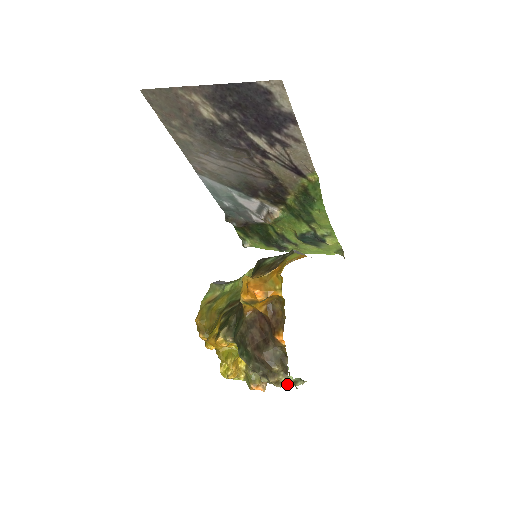
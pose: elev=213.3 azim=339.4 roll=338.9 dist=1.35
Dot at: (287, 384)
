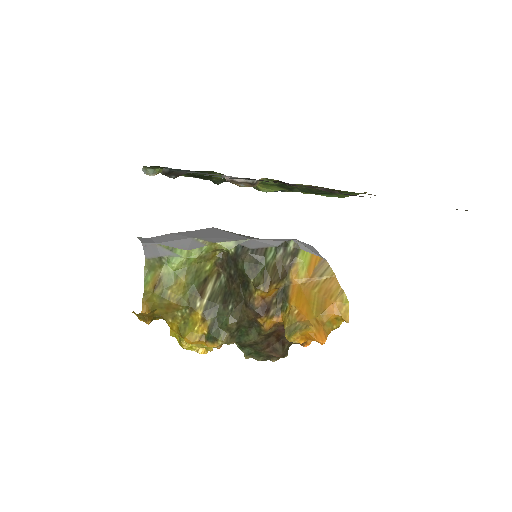
Dot at: occluded
